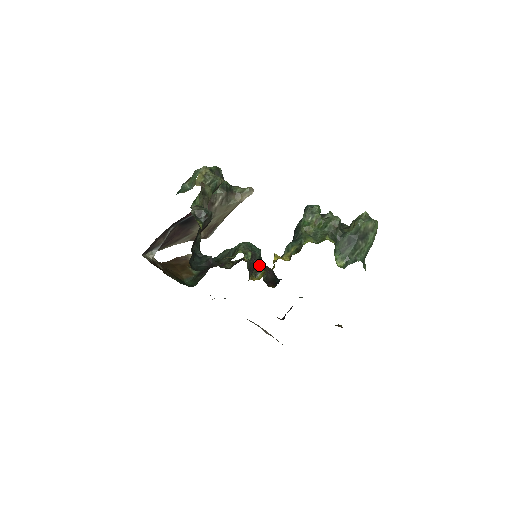
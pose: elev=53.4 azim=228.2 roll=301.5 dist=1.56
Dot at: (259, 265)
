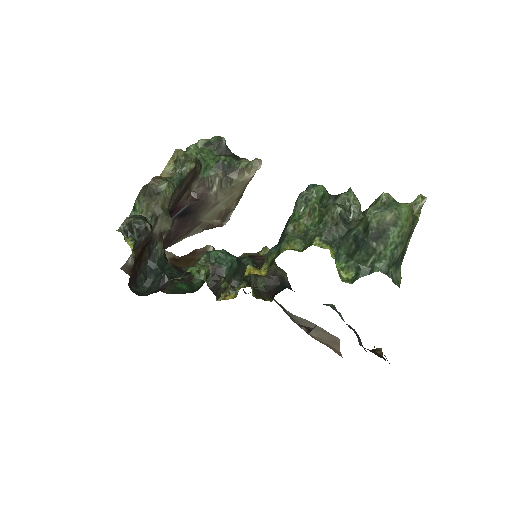
Dot at: occluded
